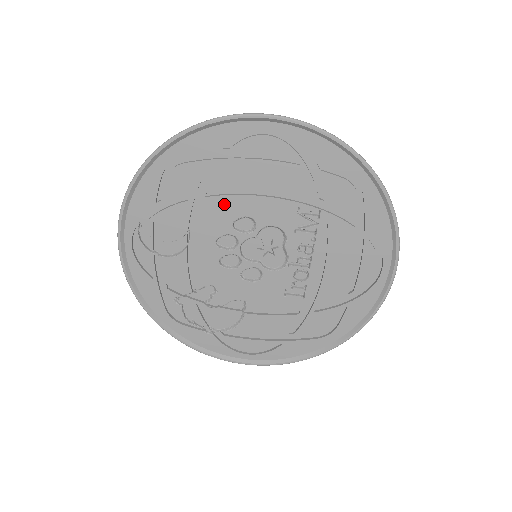
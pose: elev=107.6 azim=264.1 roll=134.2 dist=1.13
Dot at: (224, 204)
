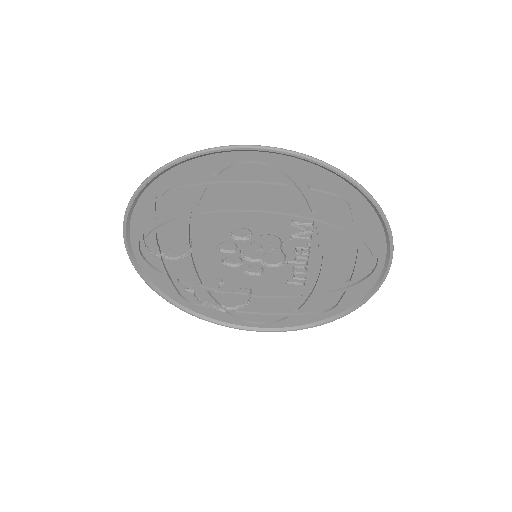
Dot at: (220, 219)
